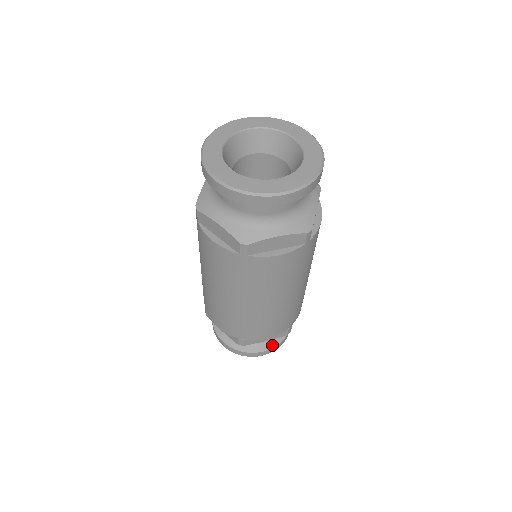
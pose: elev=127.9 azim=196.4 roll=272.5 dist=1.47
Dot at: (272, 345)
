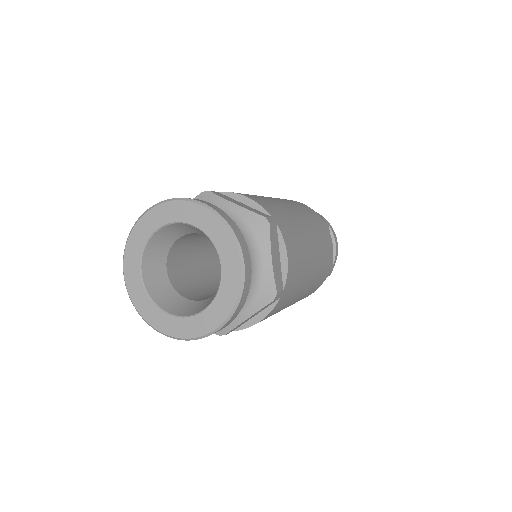
Dot at: occluded
